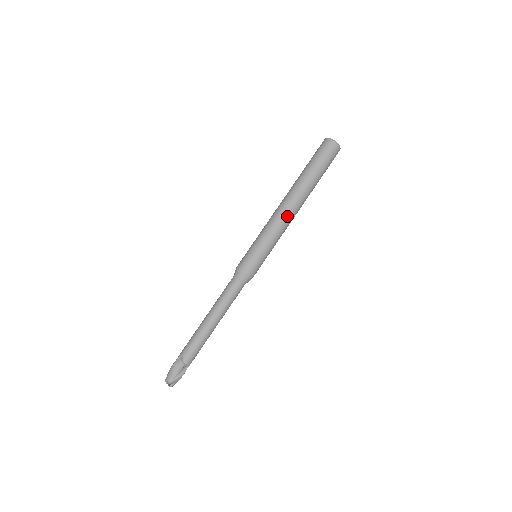
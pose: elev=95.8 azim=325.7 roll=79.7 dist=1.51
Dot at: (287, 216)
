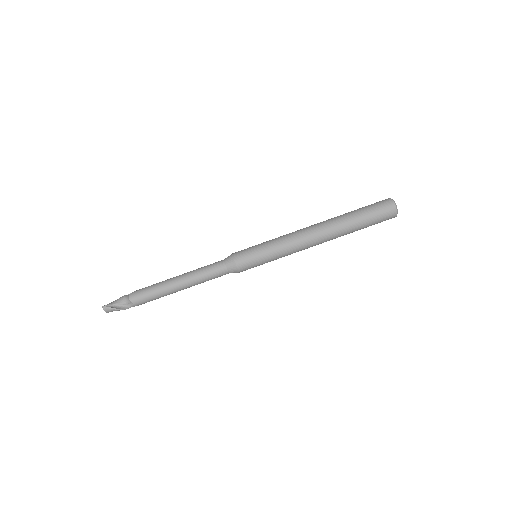
Dot at: (304, 234)
